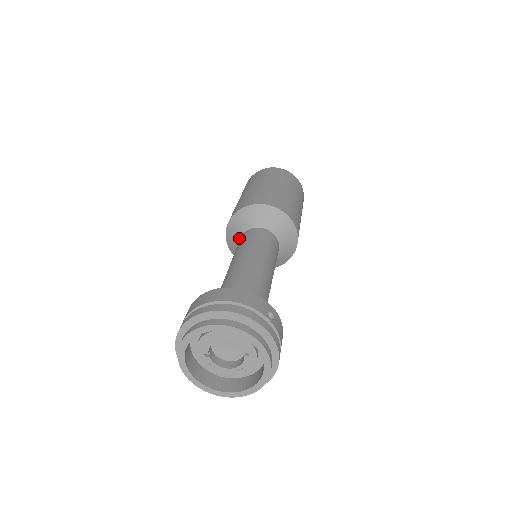
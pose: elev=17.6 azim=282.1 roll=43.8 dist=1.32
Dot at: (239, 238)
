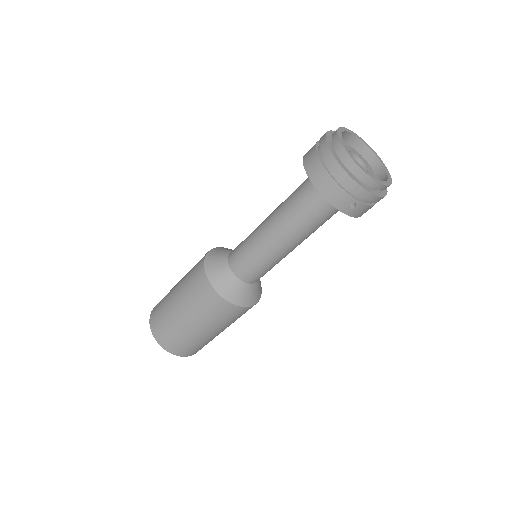
Dot at: (228, 254)
